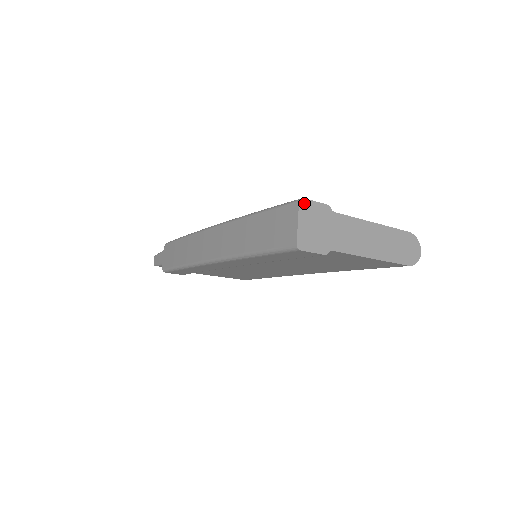
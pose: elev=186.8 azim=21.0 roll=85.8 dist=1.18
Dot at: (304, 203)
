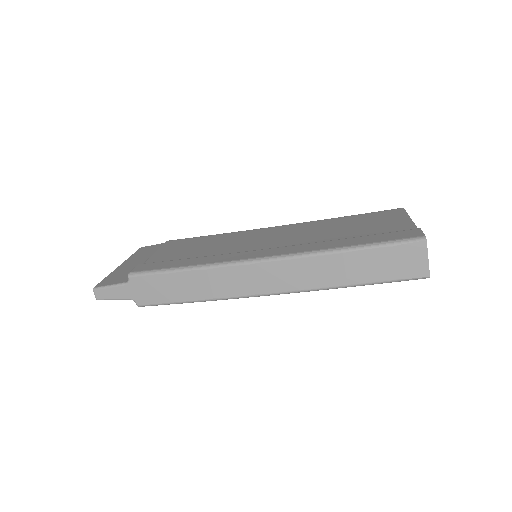
Dot at: (426, 239)
